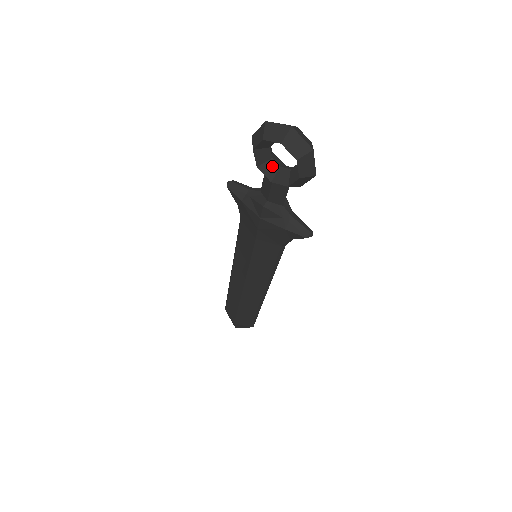
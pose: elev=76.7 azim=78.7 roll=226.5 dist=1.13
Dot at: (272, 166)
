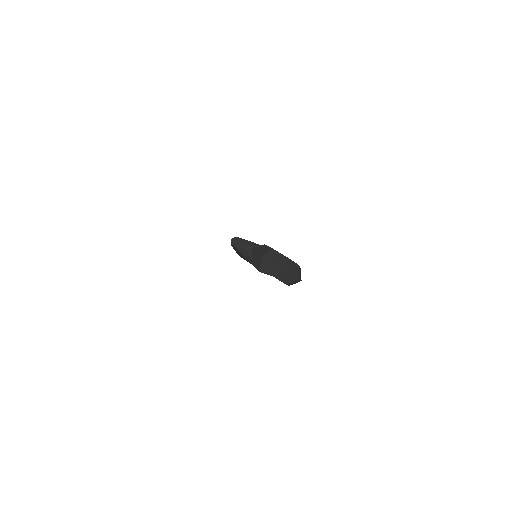
Dot at: occluded
